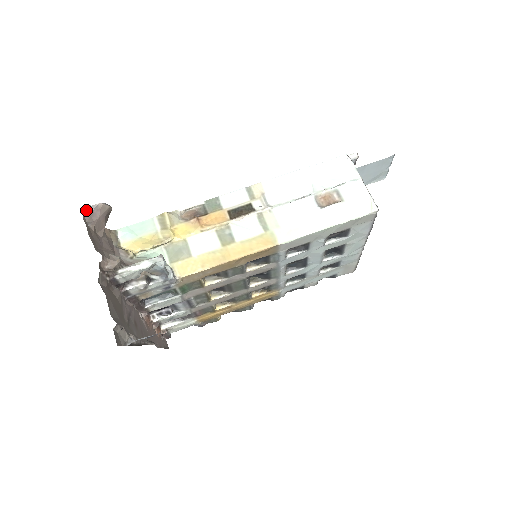
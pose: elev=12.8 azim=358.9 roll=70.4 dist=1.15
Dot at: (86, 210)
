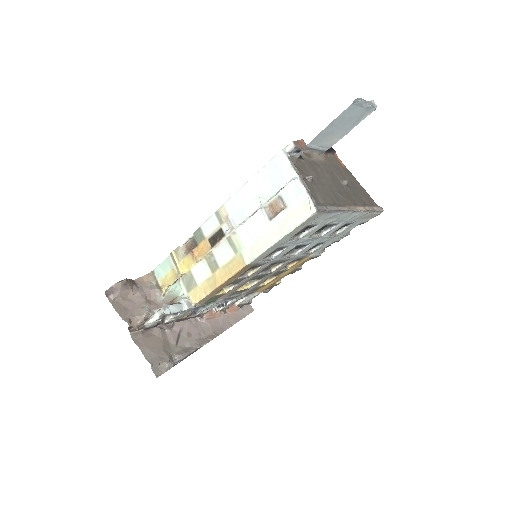
Dot at: (108, 292)
